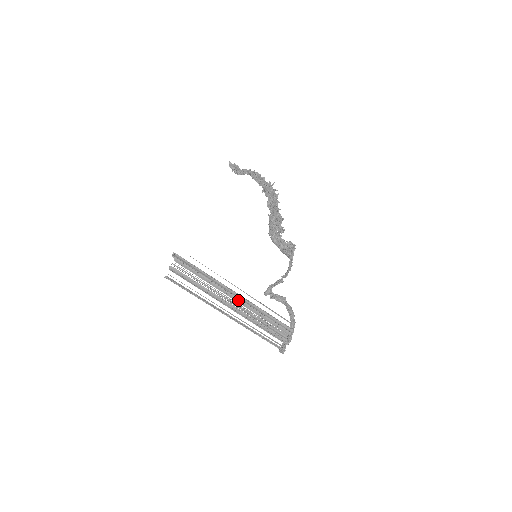
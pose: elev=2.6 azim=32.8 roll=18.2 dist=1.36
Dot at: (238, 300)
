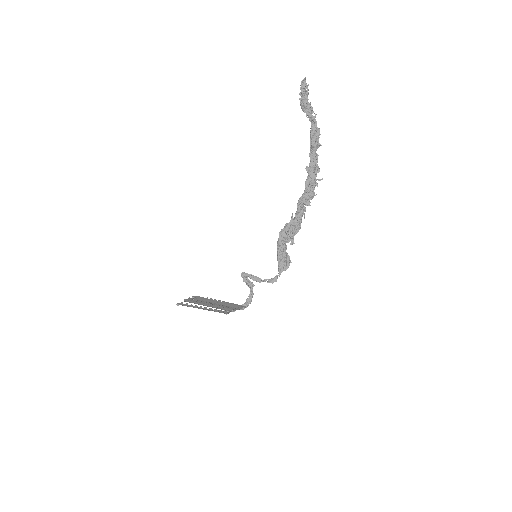
Dot at: occluded
